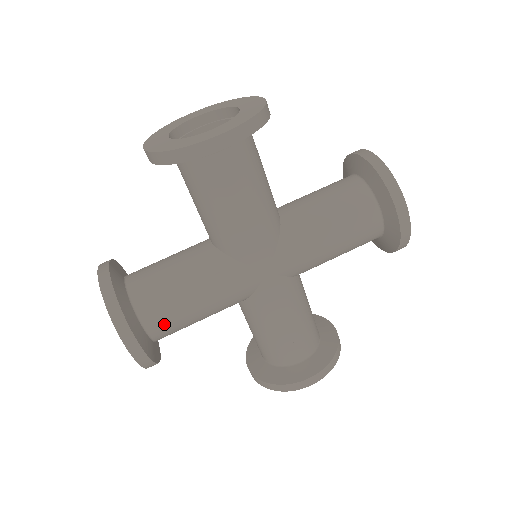
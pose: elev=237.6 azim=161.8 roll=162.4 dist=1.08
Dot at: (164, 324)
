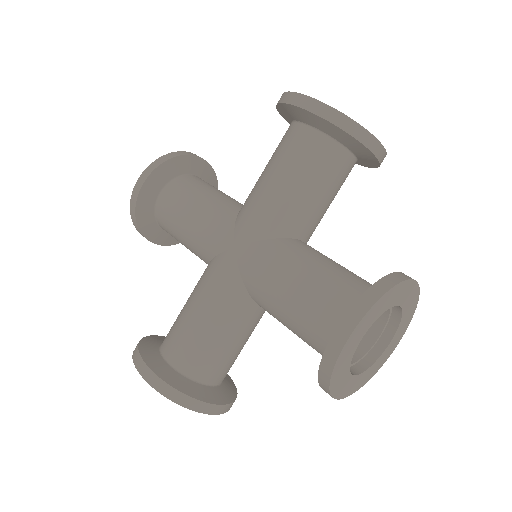
Dot at: (167, 204)
